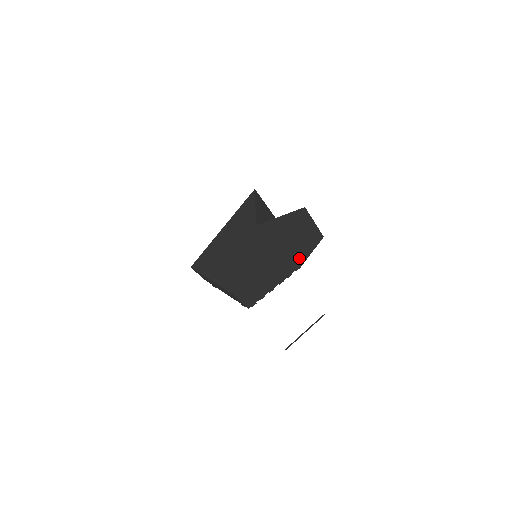
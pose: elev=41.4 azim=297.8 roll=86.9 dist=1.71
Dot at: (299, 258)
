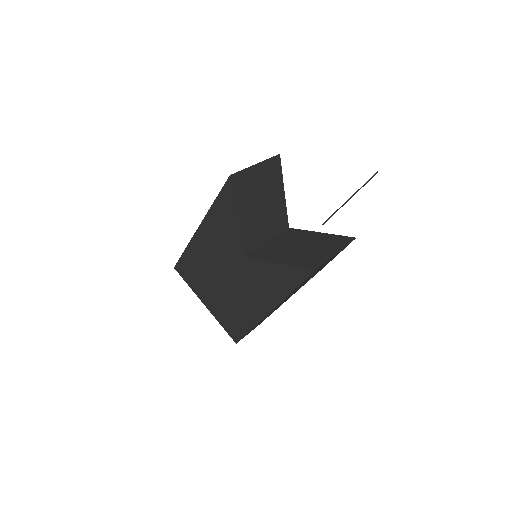
Dot at: (317, 272)
